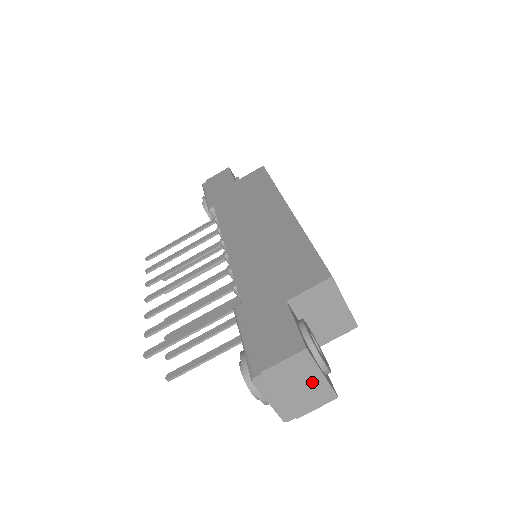
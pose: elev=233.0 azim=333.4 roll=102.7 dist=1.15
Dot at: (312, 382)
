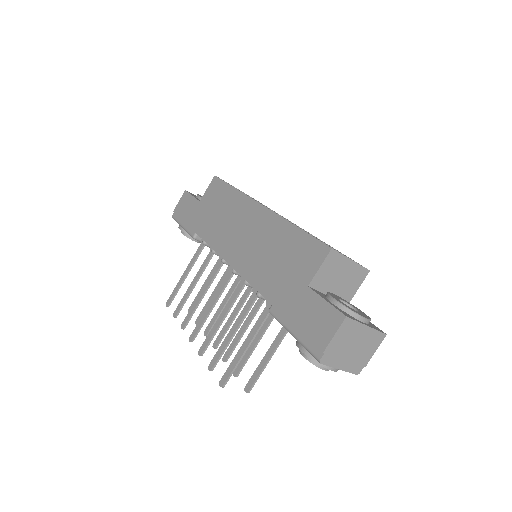
Dot at: (362, 336)
